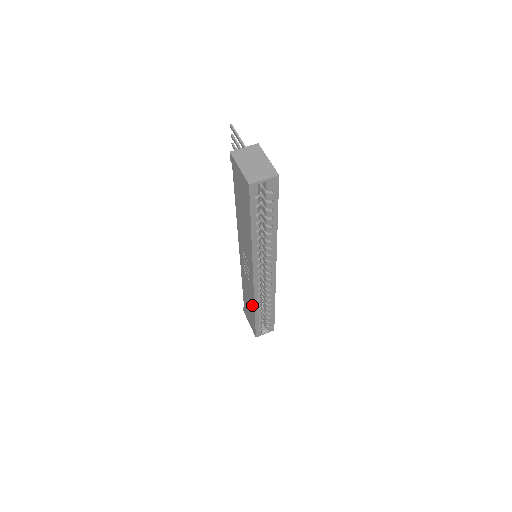
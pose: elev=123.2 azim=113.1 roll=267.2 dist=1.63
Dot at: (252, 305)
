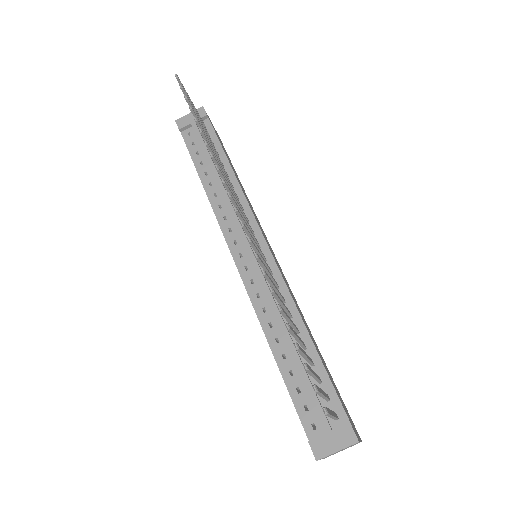
Dot at: occluded
